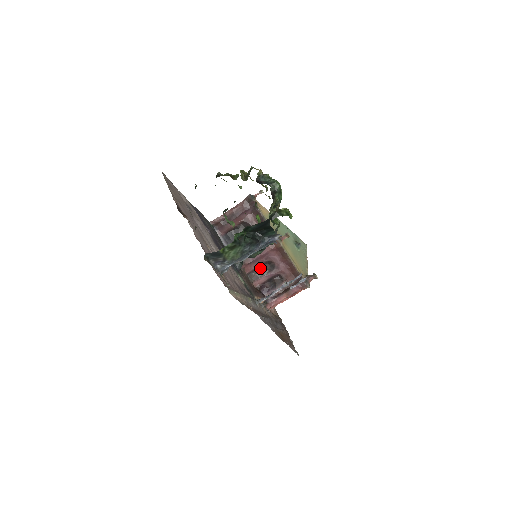
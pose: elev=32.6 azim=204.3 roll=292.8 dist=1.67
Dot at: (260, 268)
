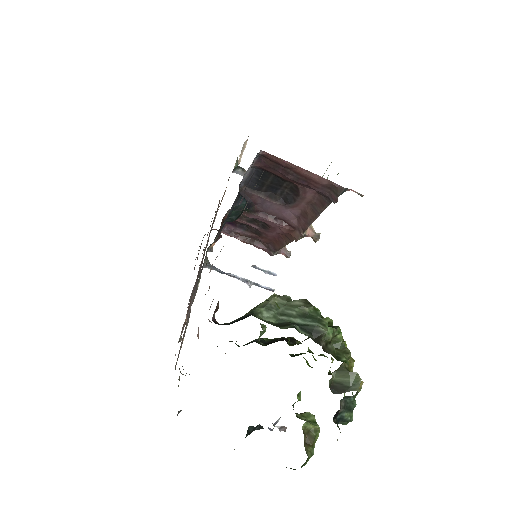
Dot at: occluded
